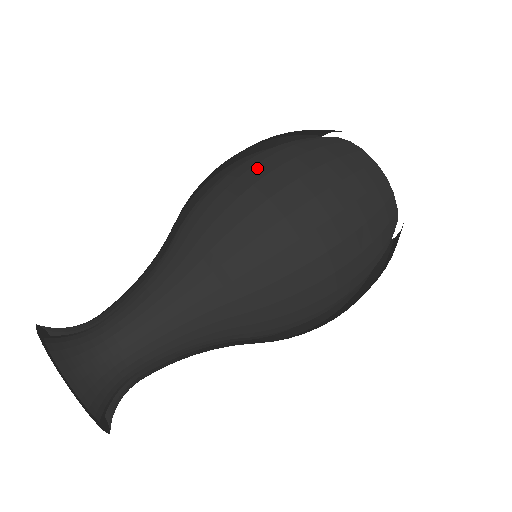
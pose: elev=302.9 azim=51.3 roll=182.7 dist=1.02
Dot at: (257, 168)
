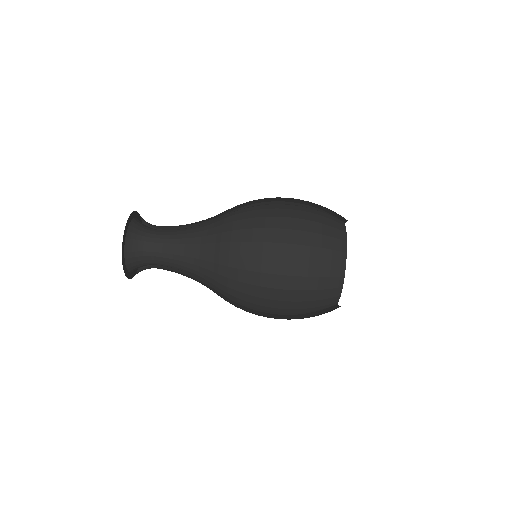
Dot at: (278, 210)
